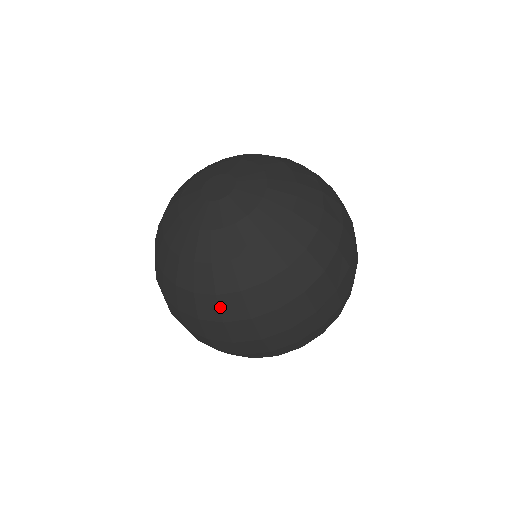
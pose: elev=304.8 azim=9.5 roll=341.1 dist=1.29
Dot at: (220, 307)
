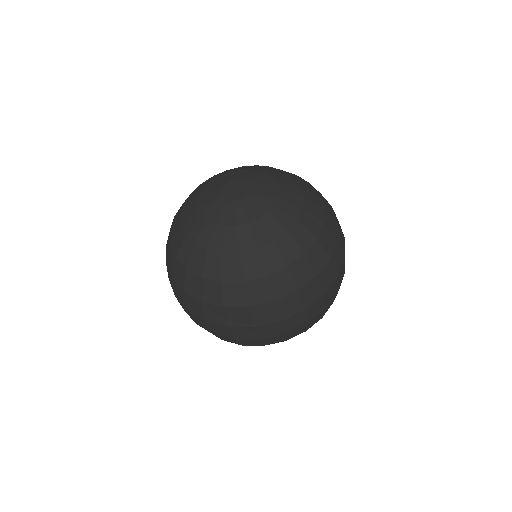
Dot at: (311, 263)
